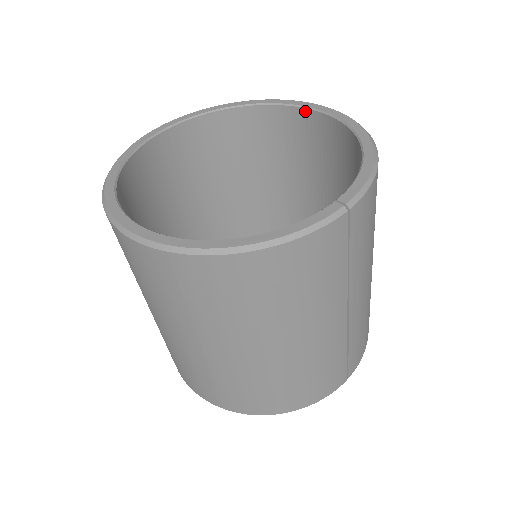
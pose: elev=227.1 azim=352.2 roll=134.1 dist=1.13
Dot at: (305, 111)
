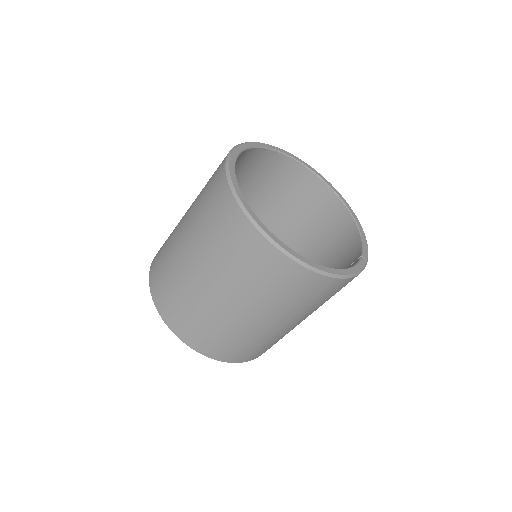
Dot at: (314, 175)
